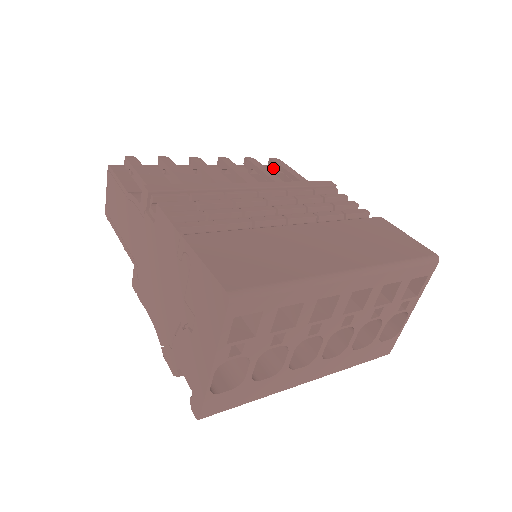
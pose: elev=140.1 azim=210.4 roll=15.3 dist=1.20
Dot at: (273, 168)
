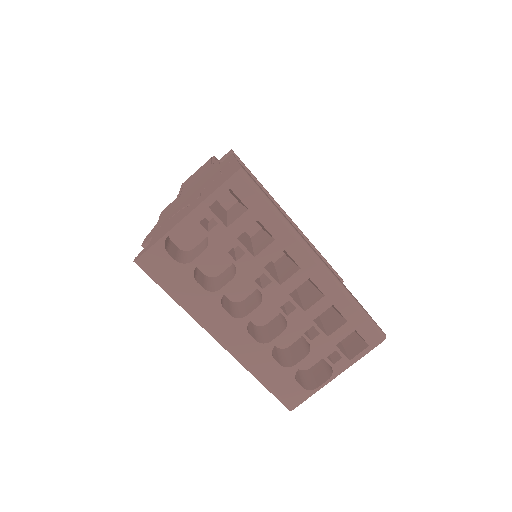
Dot at: occluded
